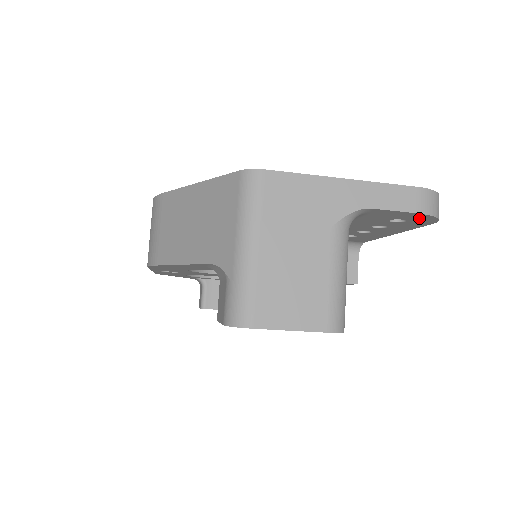
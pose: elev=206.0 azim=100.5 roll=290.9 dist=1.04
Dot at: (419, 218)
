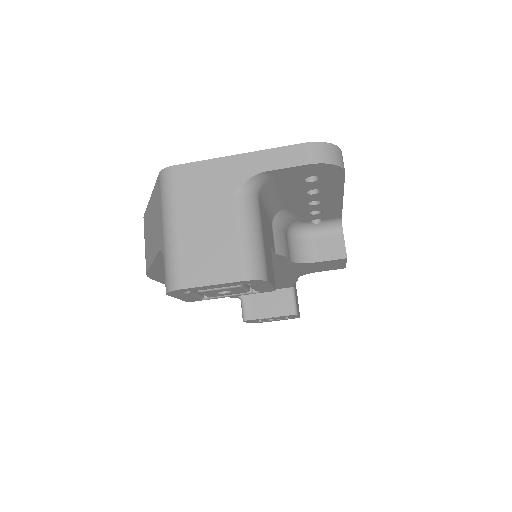
Dot at: (321, 170)
